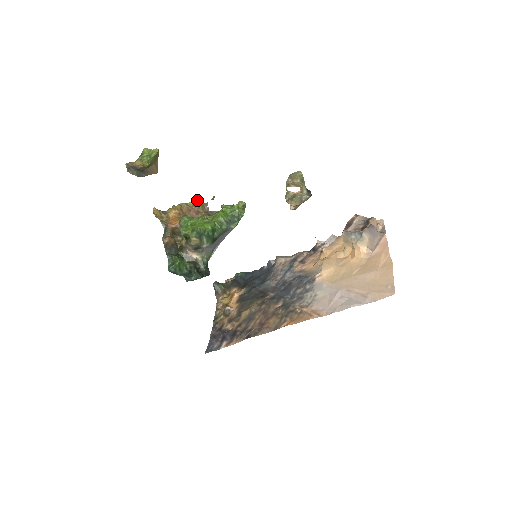
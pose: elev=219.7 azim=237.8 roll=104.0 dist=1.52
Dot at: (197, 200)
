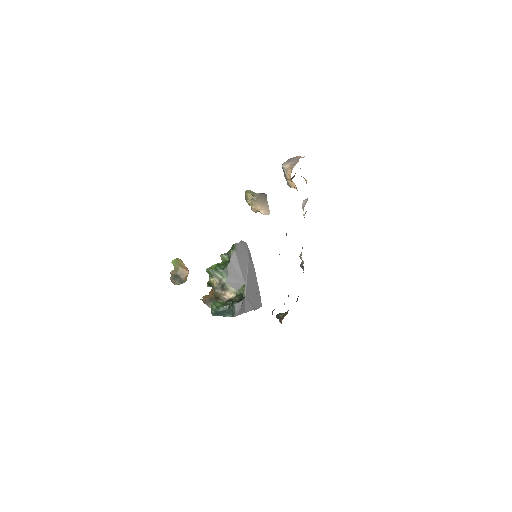
Dot at: occluded
